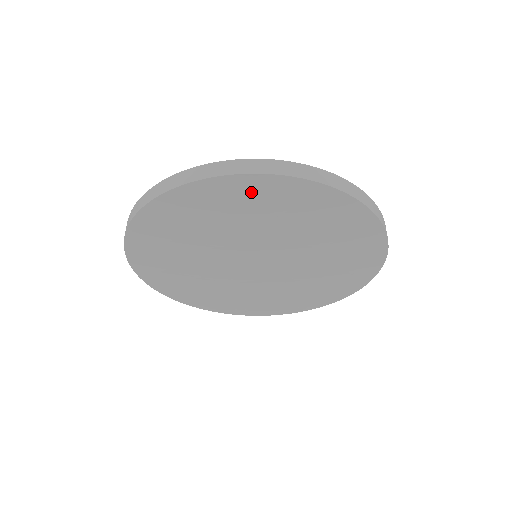
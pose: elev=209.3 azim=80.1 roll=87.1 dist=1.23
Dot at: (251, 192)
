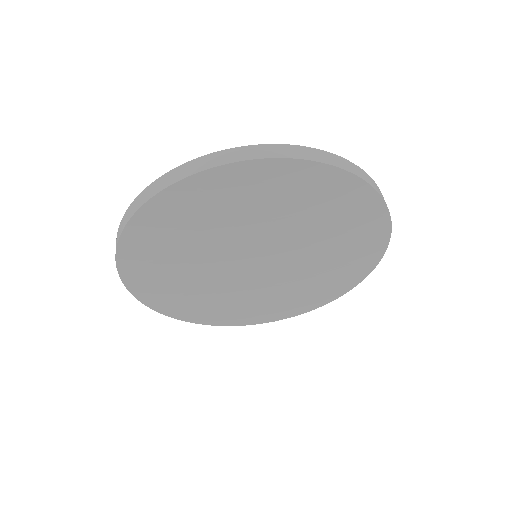
Dot at: (305, 182)
